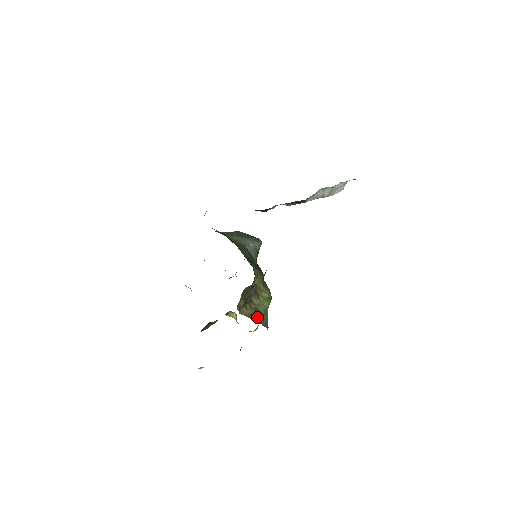
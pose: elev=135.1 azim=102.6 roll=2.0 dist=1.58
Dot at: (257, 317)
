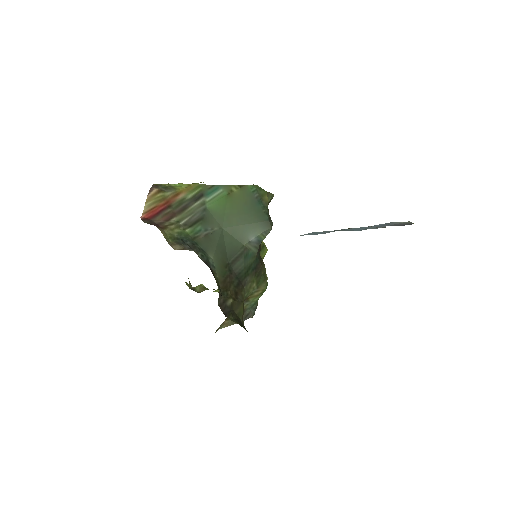
Dot at: occluded
